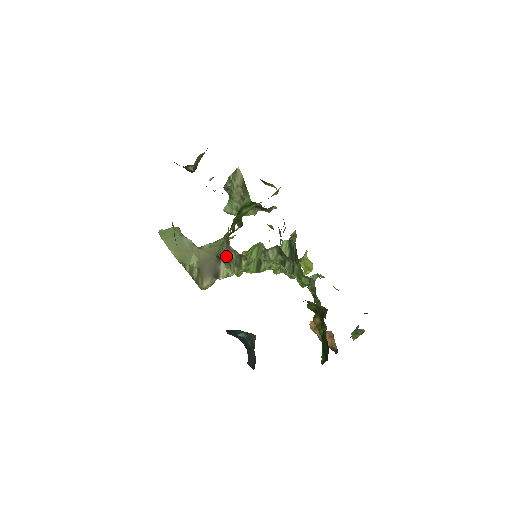
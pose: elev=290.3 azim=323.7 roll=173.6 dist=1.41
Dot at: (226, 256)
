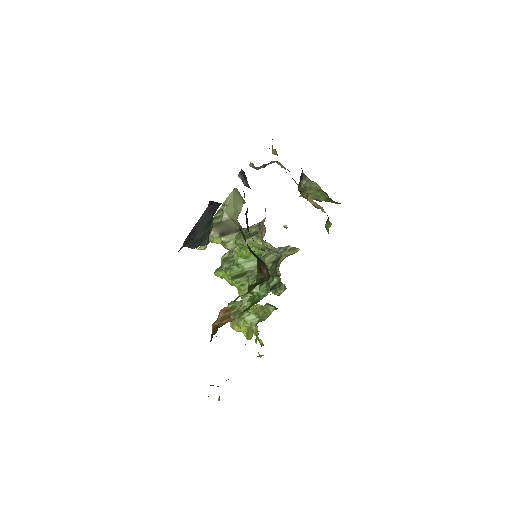
Dot at: (249, 227)
